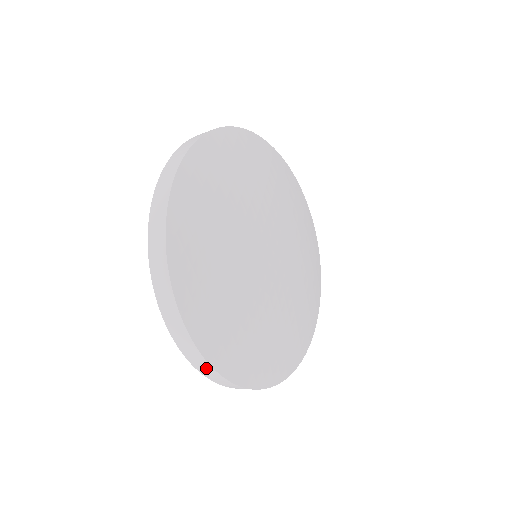
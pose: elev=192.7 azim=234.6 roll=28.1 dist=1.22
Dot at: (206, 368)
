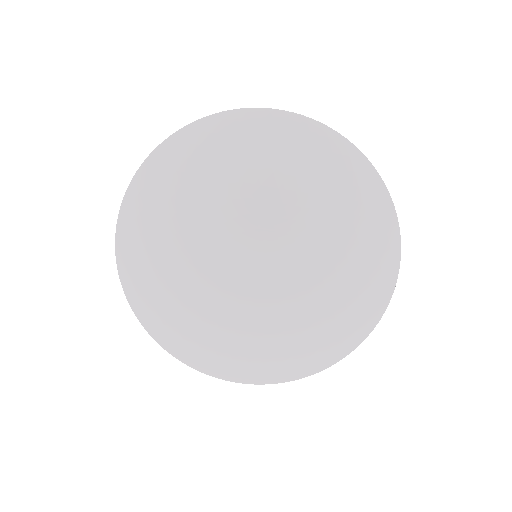
Dot at: occluded
